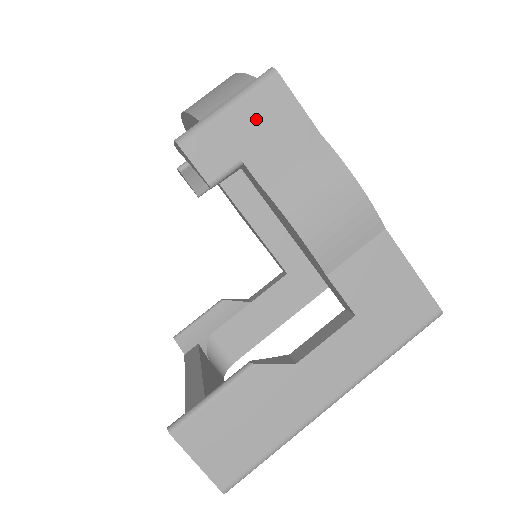
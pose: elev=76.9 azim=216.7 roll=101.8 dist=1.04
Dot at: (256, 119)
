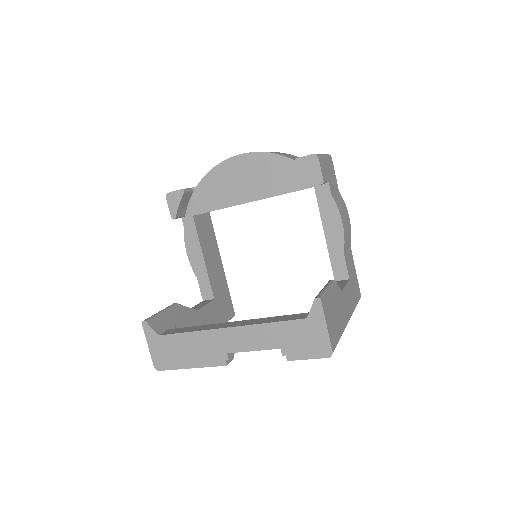
Dot at: (330, 168)
